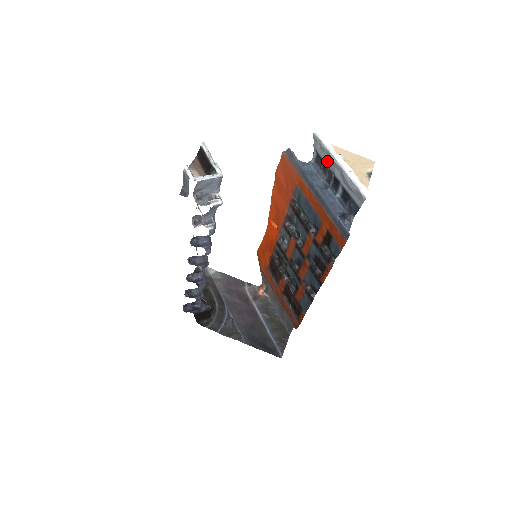
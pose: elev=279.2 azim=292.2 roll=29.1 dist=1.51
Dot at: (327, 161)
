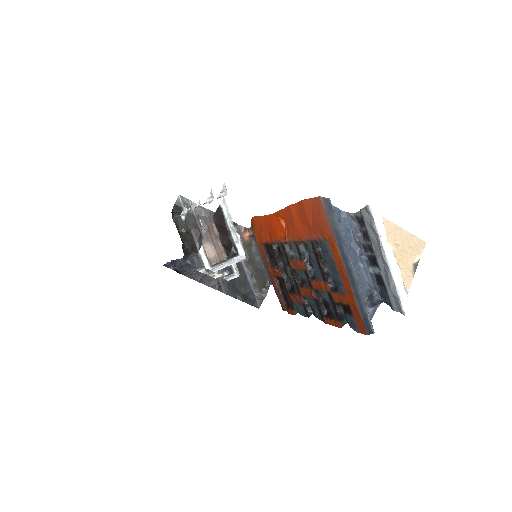
Dot at: (373, 241)
